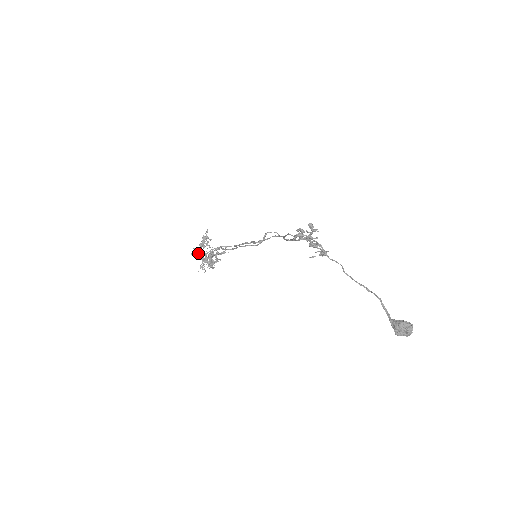
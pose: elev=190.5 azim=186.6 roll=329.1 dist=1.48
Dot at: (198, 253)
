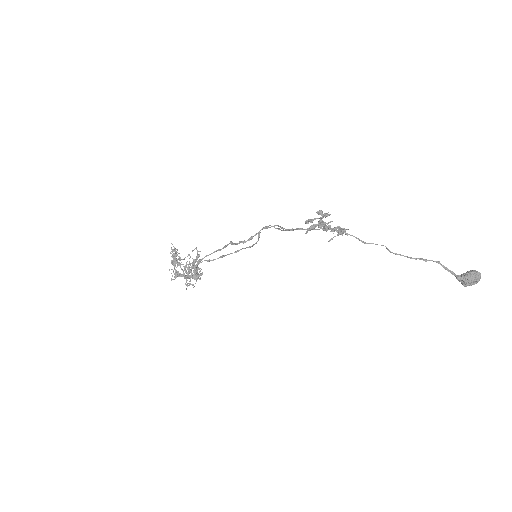
Dot at: (178, 275)
